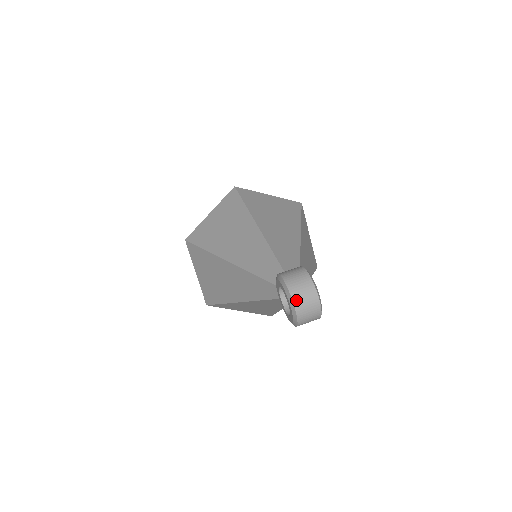
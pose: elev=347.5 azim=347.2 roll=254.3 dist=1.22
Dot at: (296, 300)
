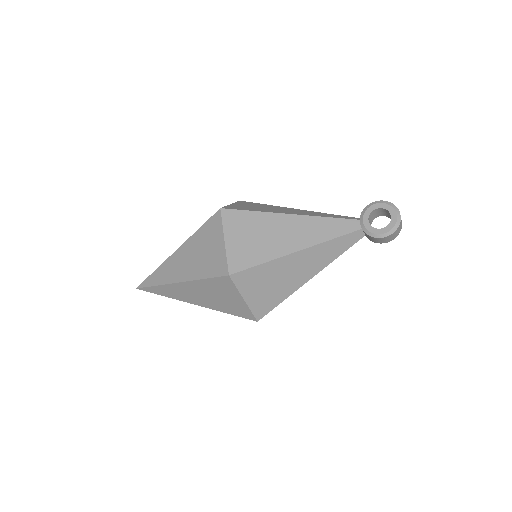
Dot at: (398, 209)
